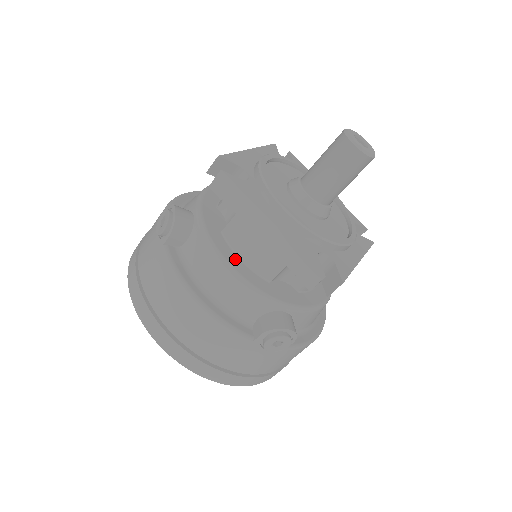
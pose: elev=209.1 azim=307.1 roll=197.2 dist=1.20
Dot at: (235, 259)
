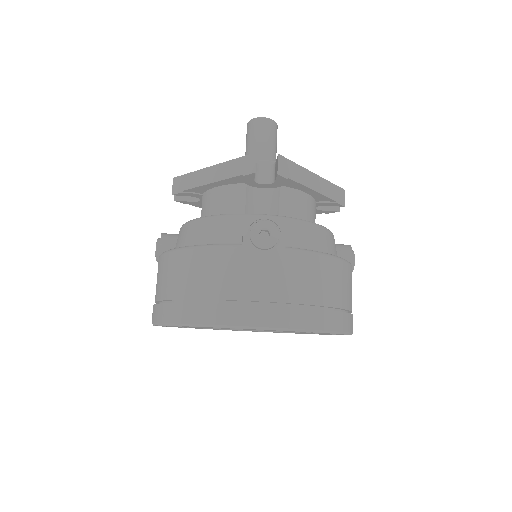
Dot at: occluded
